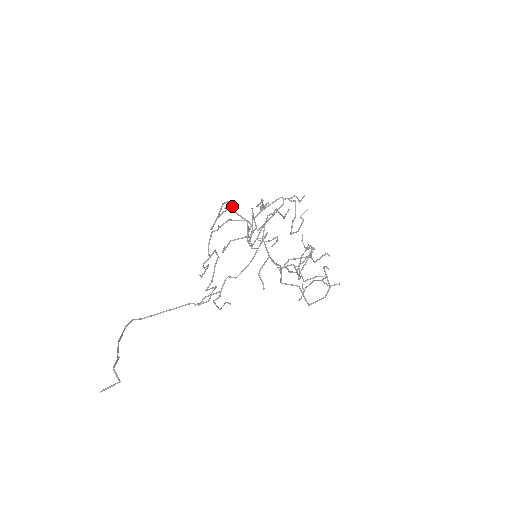
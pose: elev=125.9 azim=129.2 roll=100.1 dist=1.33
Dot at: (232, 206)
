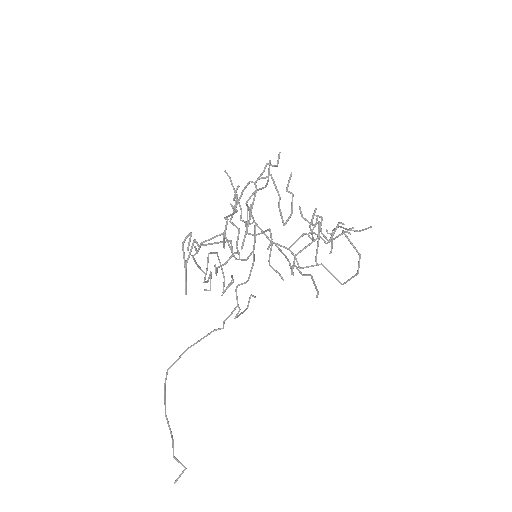
Dot at: (195, 242)
